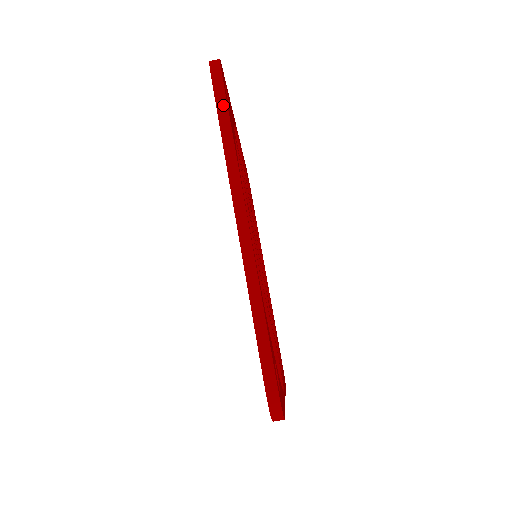
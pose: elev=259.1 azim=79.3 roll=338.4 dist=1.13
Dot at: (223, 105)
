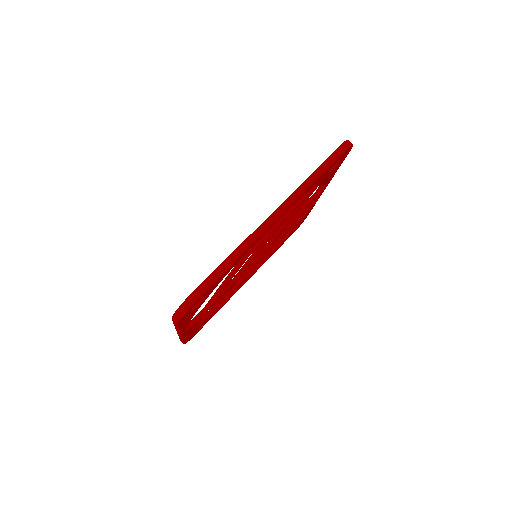
Dot at: (329, 163)
